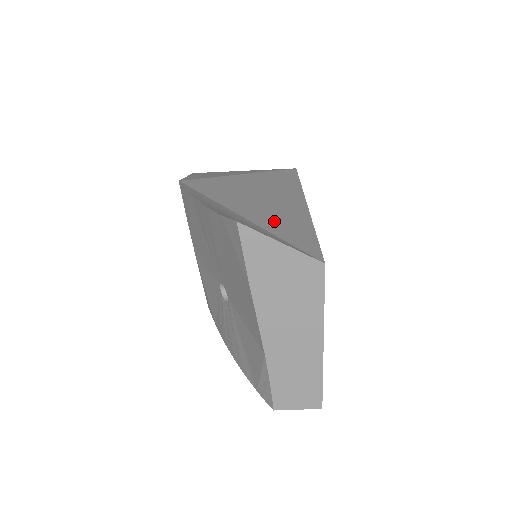
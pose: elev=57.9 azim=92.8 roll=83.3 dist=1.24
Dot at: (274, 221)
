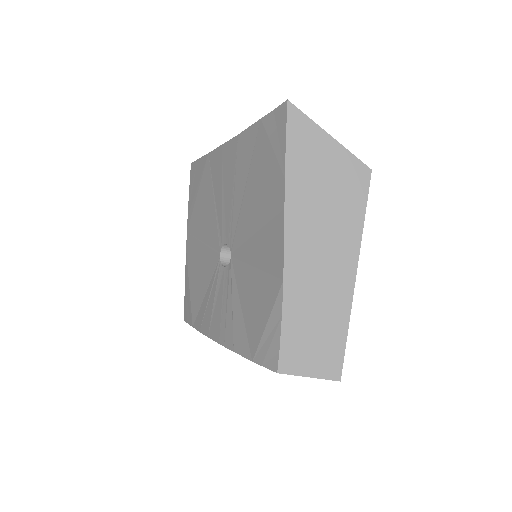
Dot at: occluded
